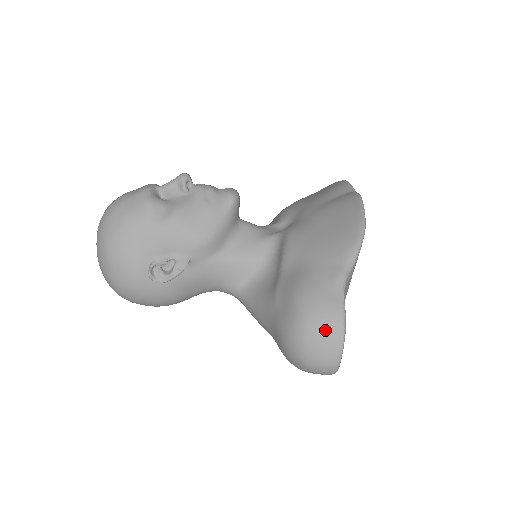
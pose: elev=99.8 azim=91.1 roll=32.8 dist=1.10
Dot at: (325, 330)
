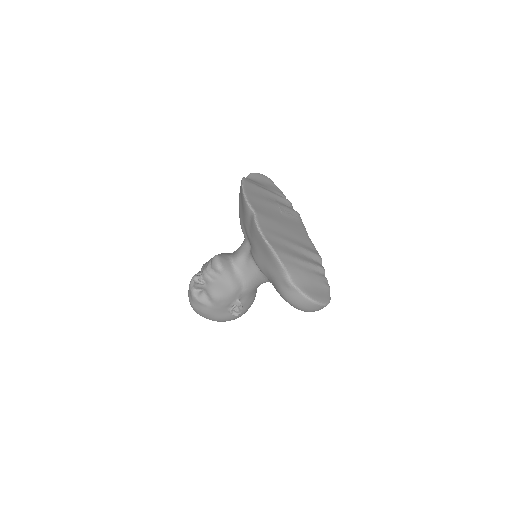
Dot at: (306, 306)
